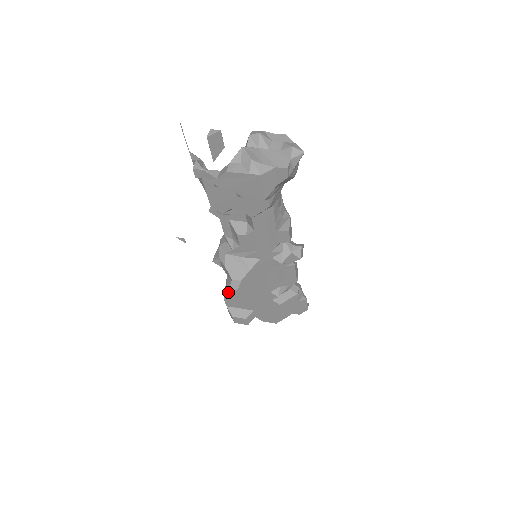
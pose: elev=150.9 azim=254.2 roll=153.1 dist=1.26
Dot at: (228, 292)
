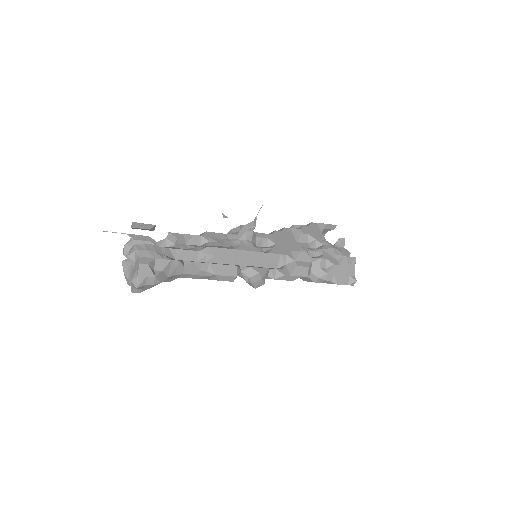
Dot at: occluded
